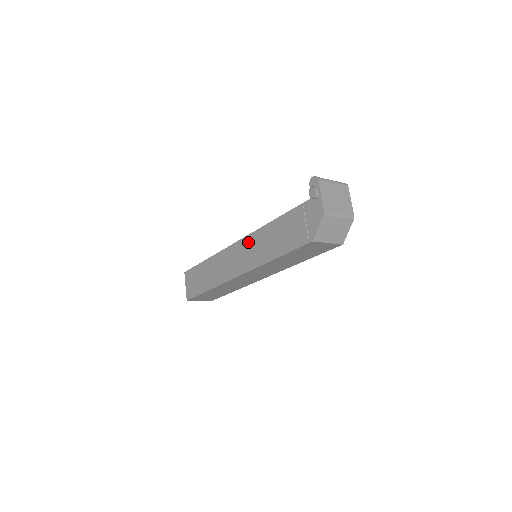
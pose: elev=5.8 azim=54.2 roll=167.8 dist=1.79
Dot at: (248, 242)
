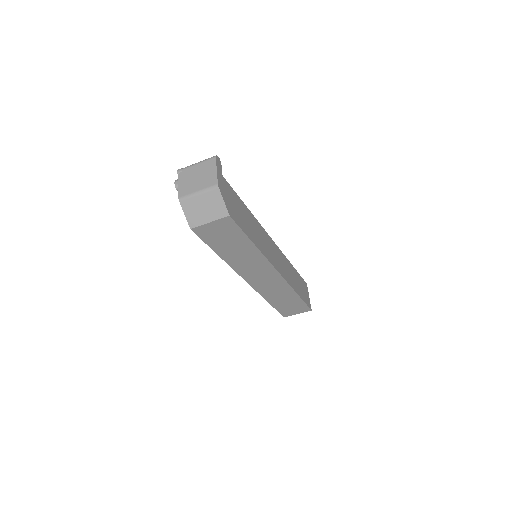
Dot at: occluded
